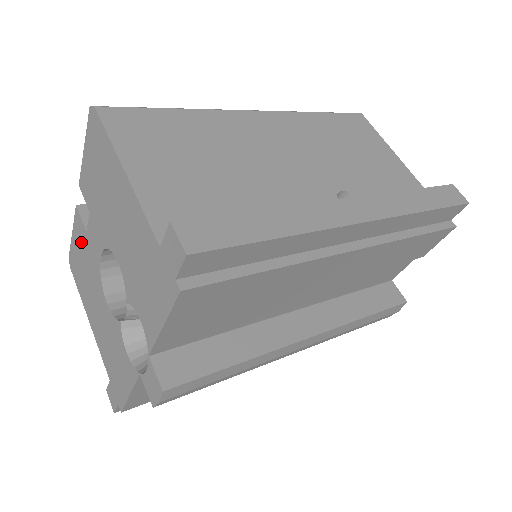
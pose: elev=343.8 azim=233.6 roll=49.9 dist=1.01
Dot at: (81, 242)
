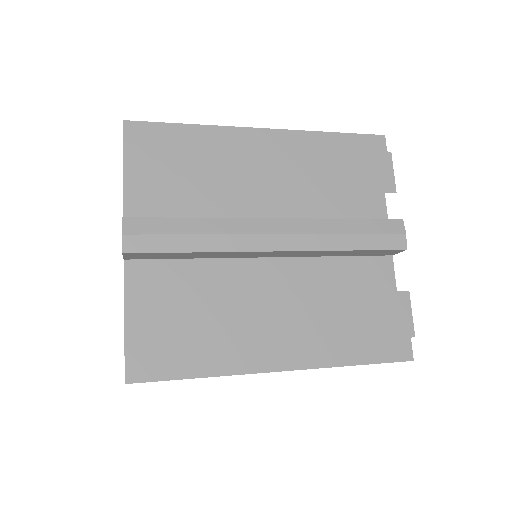
Dot at: occluded
